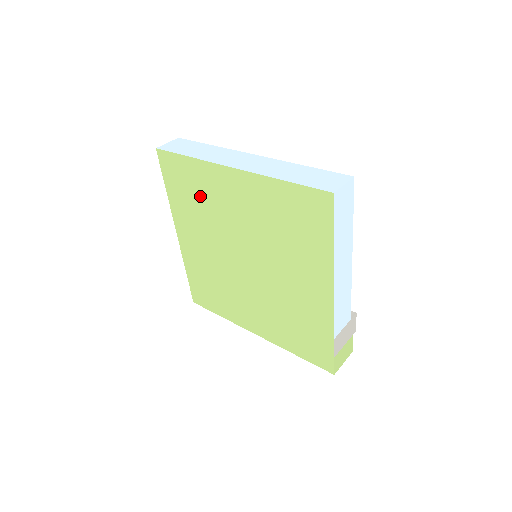
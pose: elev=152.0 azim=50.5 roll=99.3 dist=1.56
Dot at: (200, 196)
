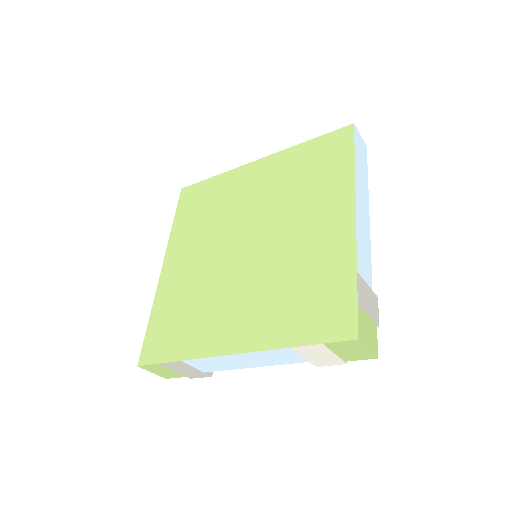
Dot at: (213, 204)
